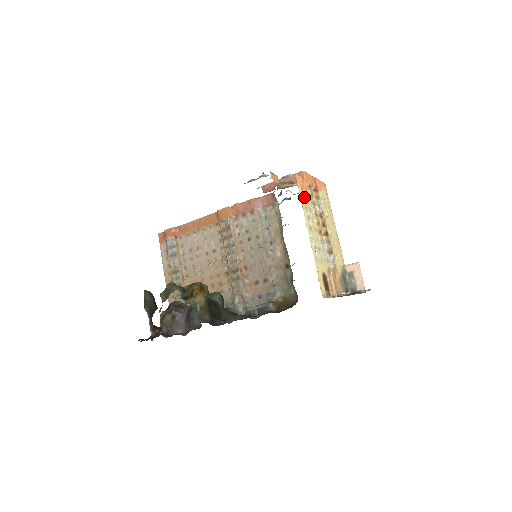
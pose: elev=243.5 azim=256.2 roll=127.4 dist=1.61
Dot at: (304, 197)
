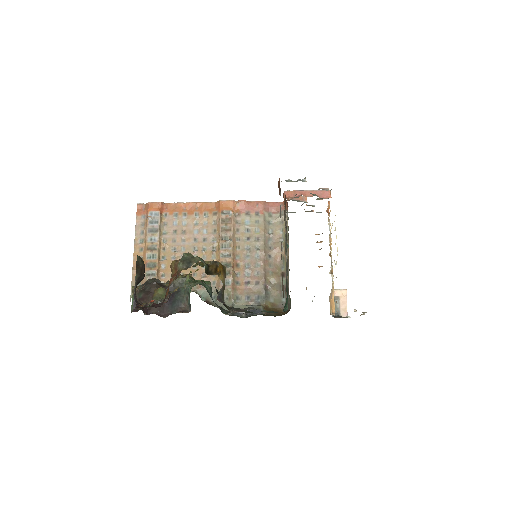
Dot at: occluded
